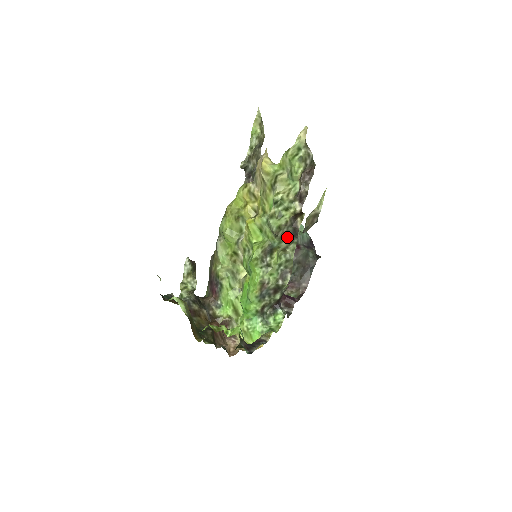
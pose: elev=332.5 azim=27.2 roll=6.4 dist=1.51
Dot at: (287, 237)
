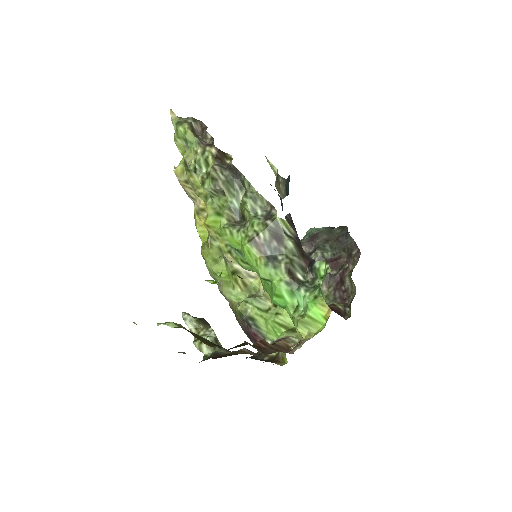
Dot at: (235, 185)
